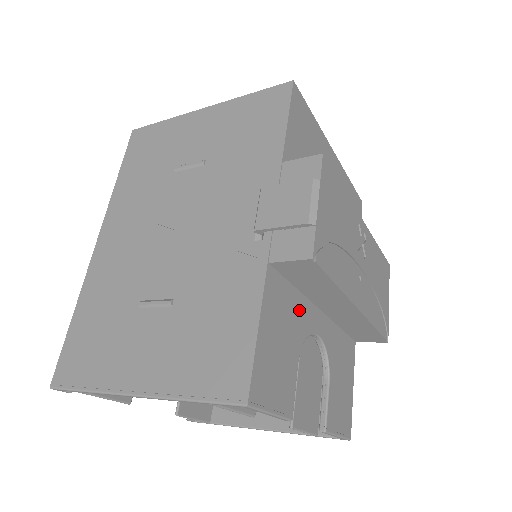
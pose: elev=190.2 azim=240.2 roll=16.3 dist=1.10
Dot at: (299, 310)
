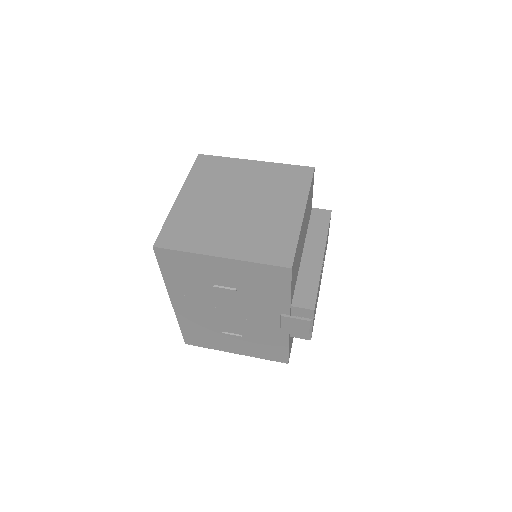
Dot at: occluded
